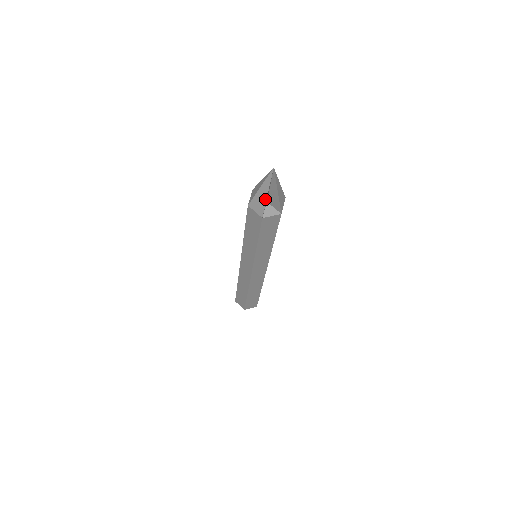
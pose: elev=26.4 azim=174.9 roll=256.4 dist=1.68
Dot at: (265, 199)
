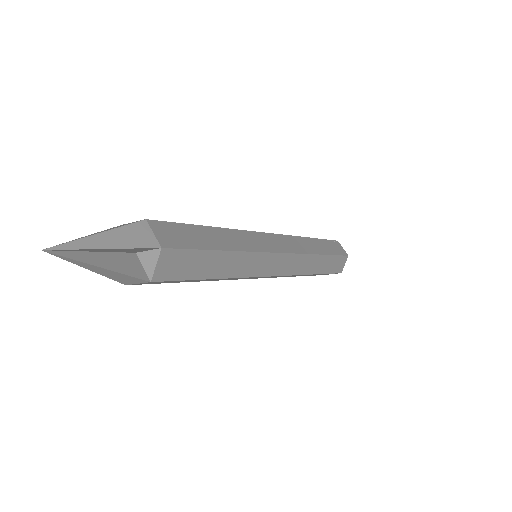
Dot at: (112, 272)
